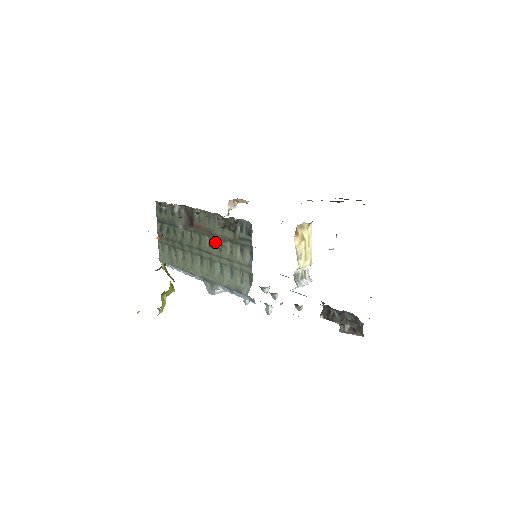
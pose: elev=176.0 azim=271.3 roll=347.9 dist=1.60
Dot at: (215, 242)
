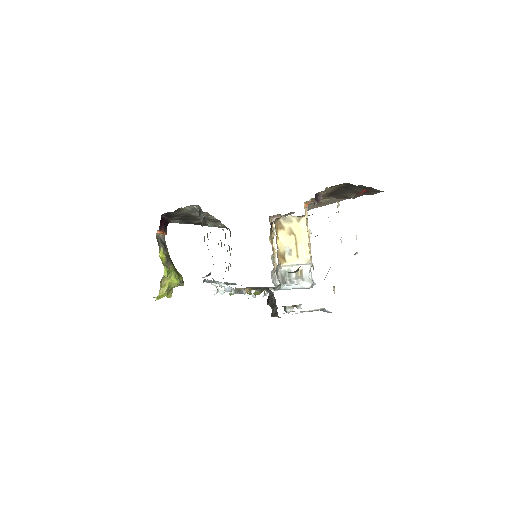
Dot at: occluded
